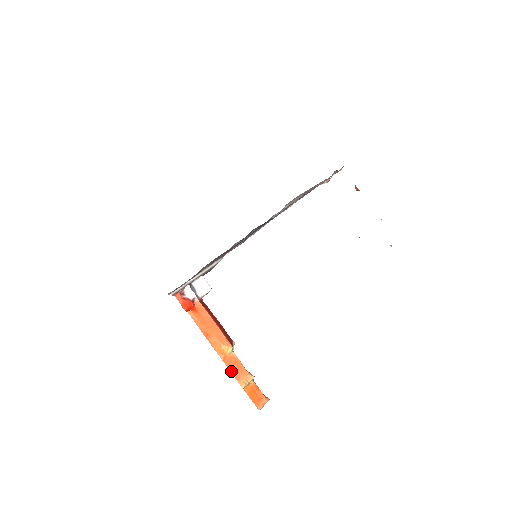
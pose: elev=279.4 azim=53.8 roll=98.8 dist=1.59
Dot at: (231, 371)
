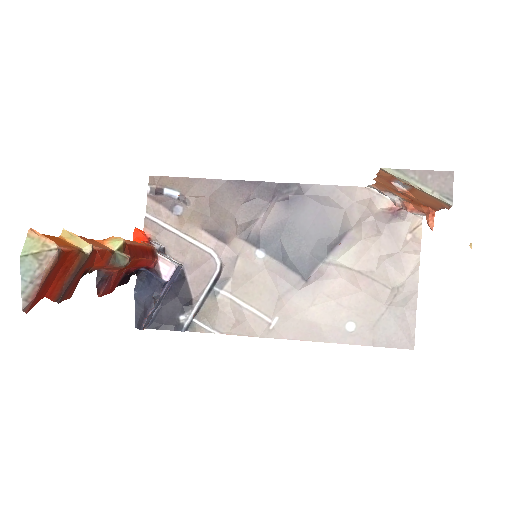
Dot at: (83, 237)
